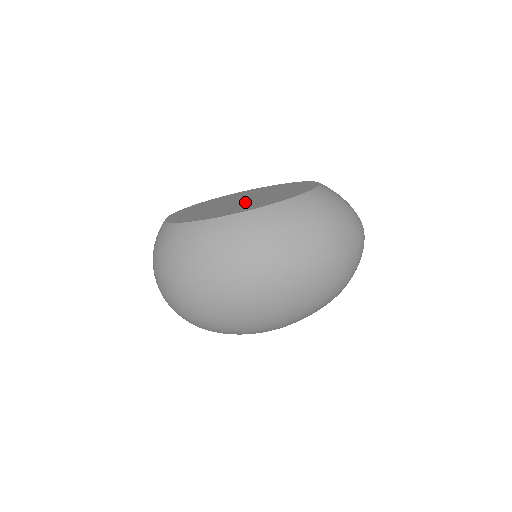
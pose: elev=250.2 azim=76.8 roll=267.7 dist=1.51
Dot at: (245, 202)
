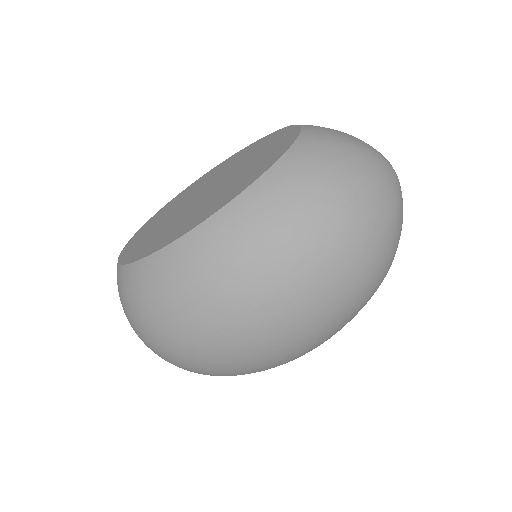
Dot at: (206, 198)
